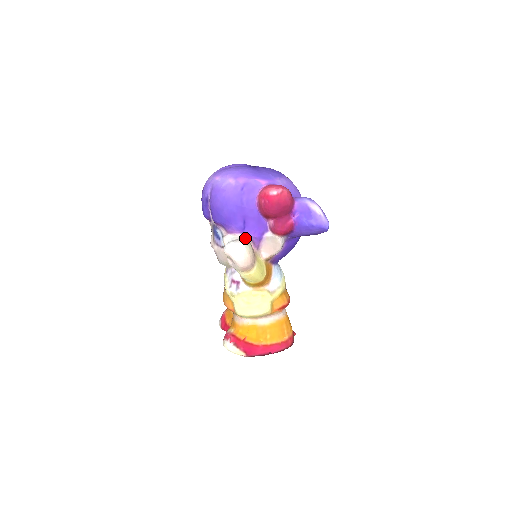
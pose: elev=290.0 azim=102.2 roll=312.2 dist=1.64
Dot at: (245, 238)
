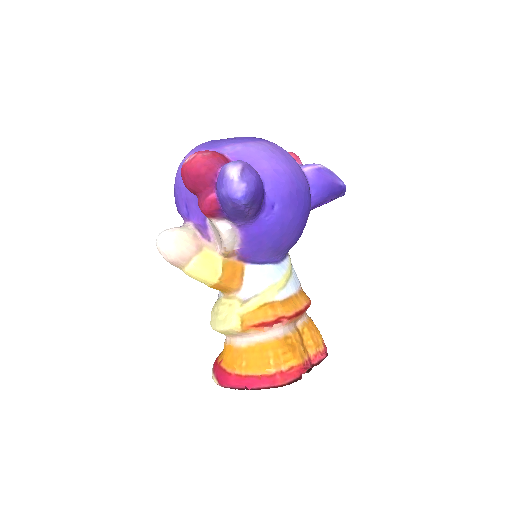
Dot at: (187, 226)
